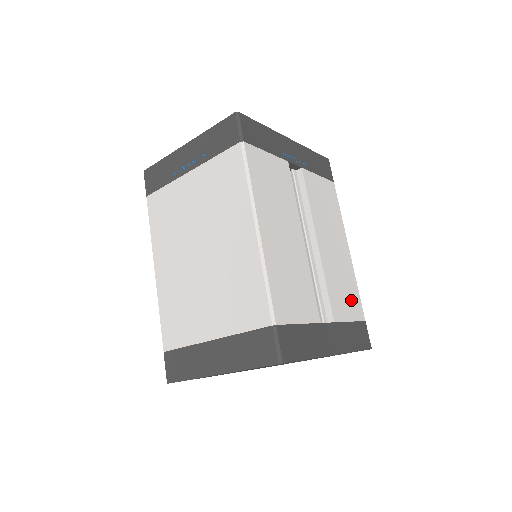
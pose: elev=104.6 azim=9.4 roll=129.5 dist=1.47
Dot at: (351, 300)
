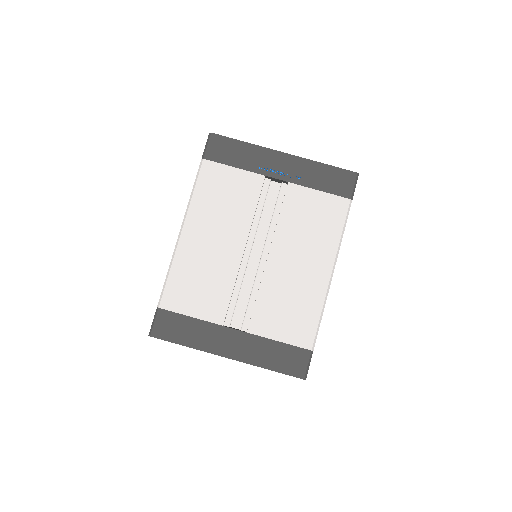
Dot at: (296, 323)
